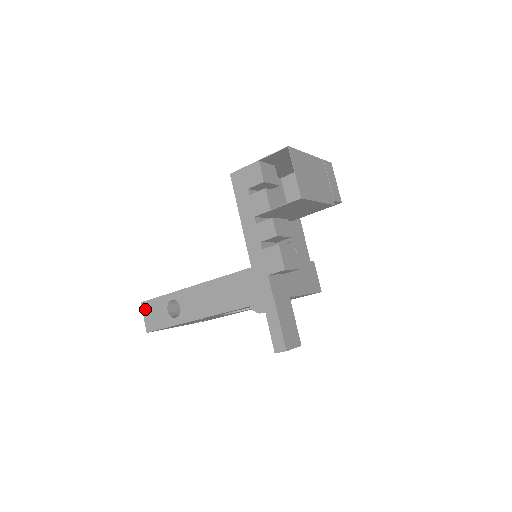
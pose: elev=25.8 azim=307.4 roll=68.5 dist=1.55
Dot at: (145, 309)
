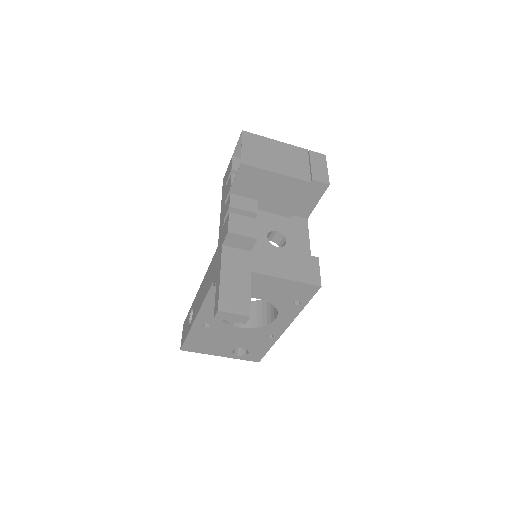
Dot at: (183, 328)
